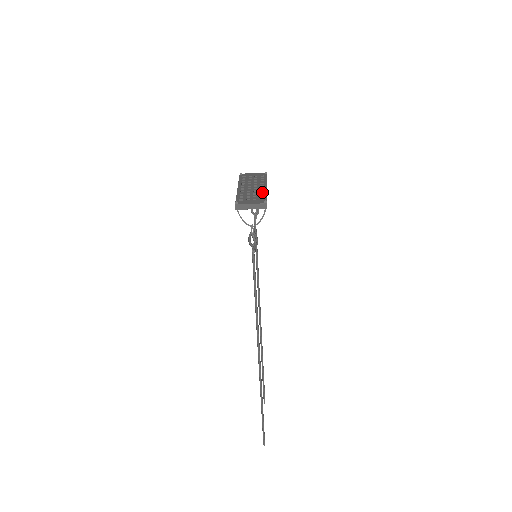
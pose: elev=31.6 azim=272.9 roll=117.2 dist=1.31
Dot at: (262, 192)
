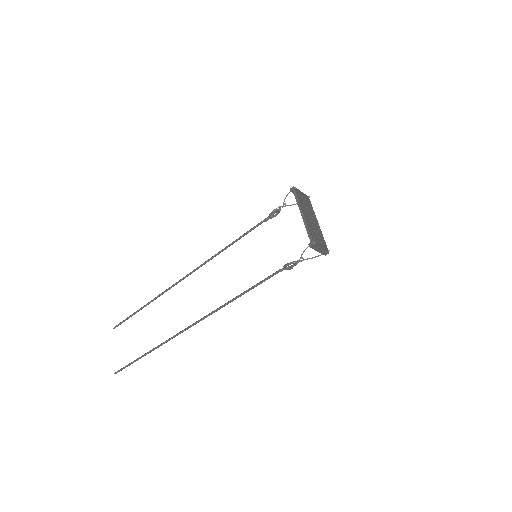
Dot at: (320, 232)
